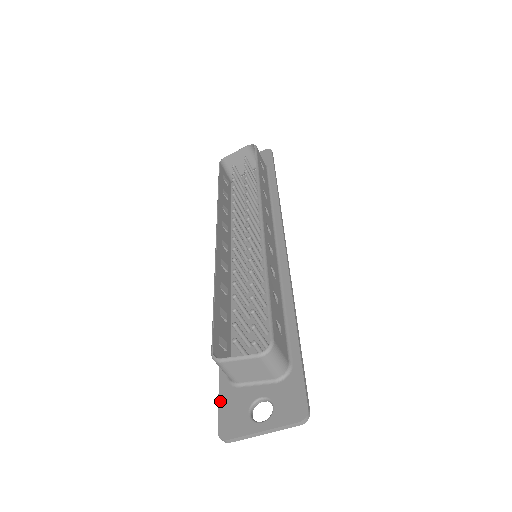
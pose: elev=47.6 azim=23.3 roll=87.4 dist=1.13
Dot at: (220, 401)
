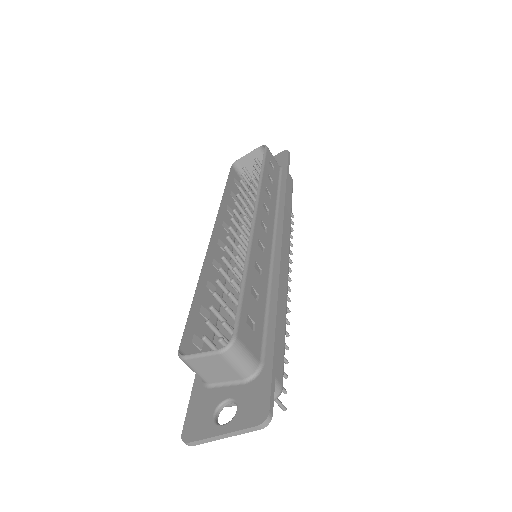
Dot at: (190, 402)
